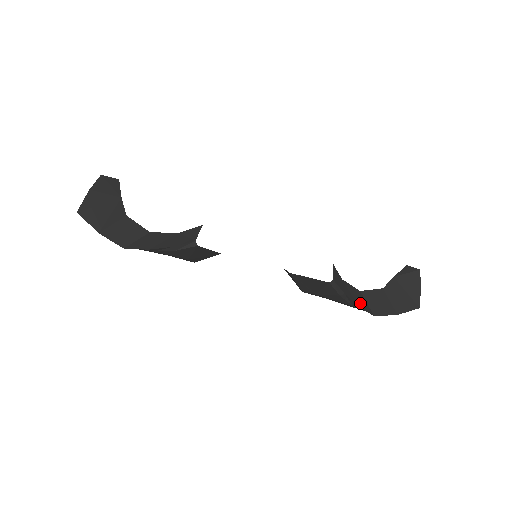
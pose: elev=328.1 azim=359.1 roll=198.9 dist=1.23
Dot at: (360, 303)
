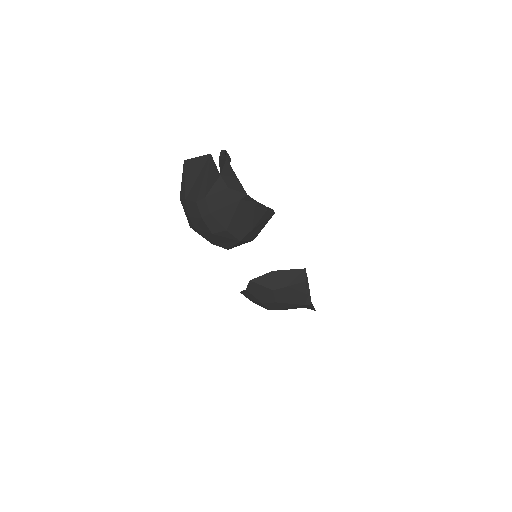
Dot at: (307, 293)
